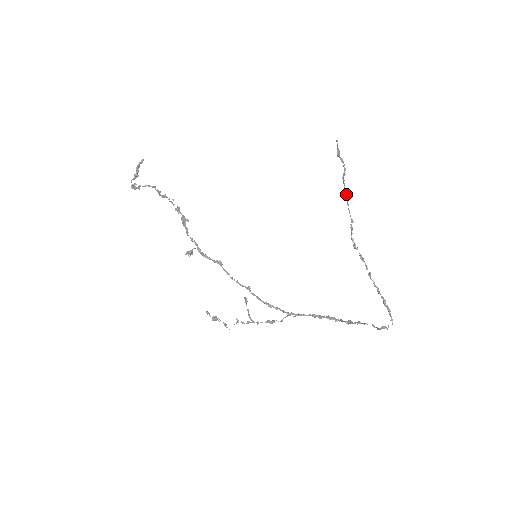
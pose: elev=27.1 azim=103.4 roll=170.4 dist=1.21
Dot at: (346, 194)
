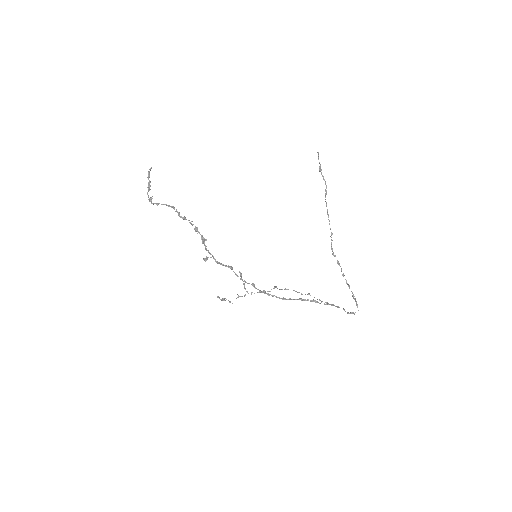
Dot at: occluded
